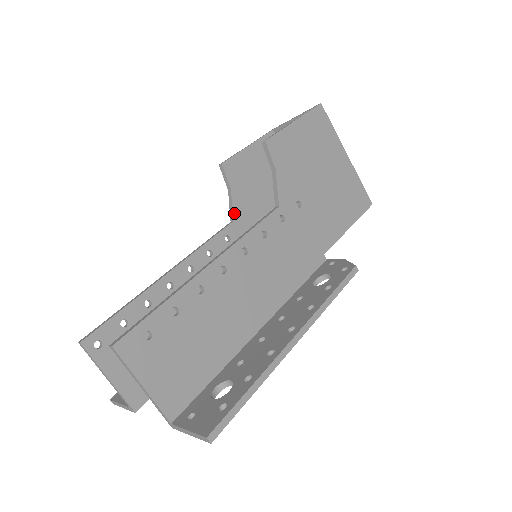
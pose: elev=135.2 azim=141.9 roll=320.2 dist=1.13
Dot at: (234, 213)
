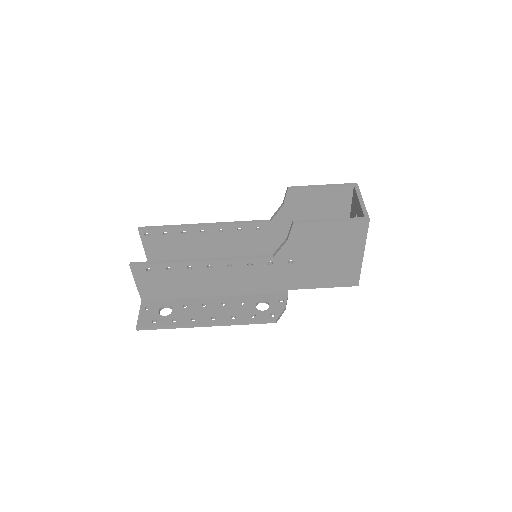
Dot at: (274, 218)
